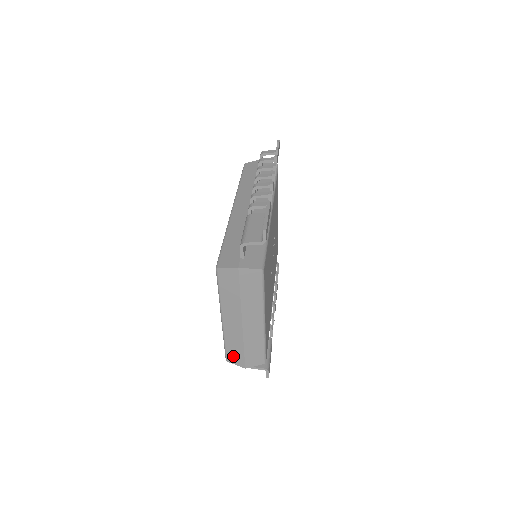
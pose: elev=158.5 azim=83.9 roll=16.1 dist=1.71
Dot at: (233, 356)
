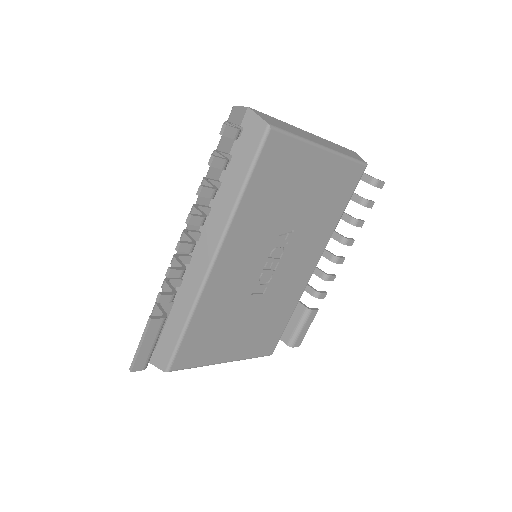
Dot at: occluded
